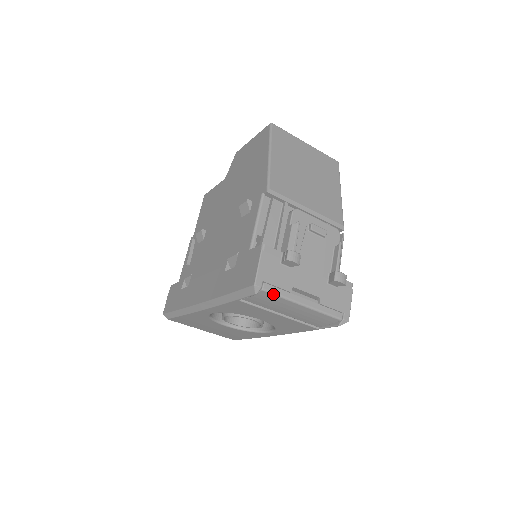
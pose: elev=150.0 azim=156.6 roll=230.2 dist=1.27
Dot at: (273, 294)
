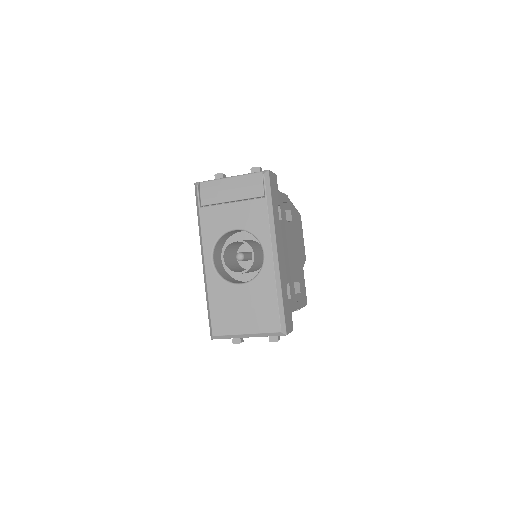
Dot at: (208, 181)
